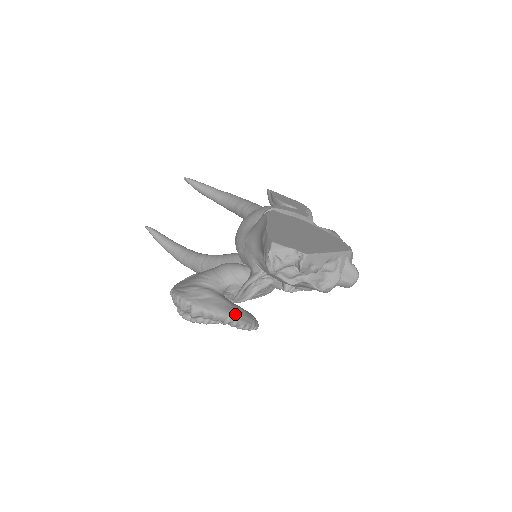
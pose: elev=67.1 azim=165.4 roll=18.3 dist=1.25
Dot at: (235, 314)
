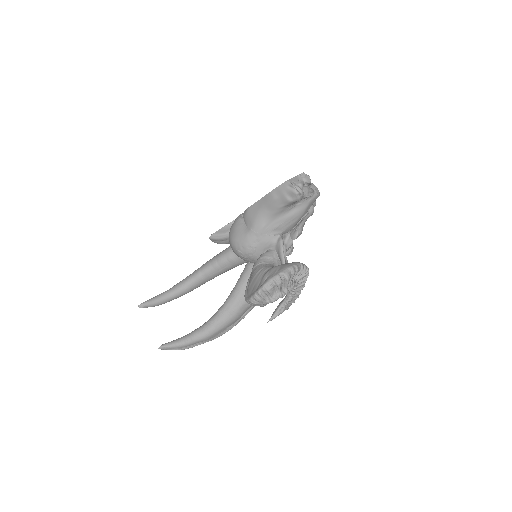
Dot at: occluded
